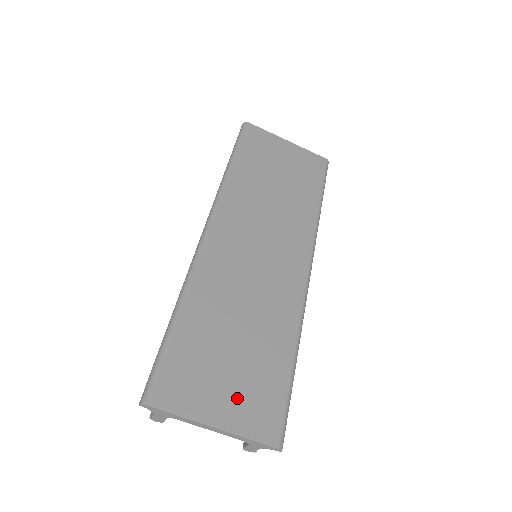
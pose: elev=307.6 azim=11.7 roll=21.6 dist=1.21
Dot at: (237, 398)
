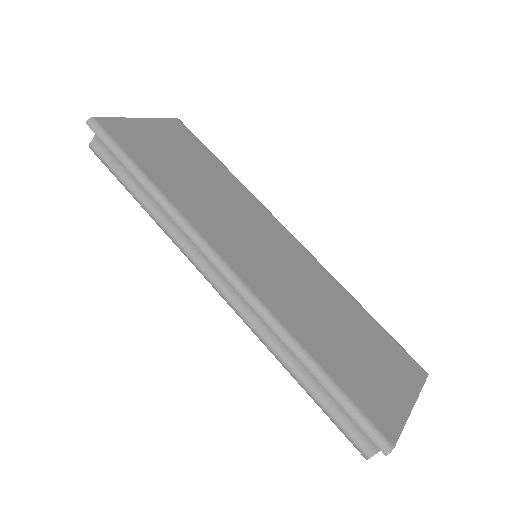
Dot at: (392, 373)
